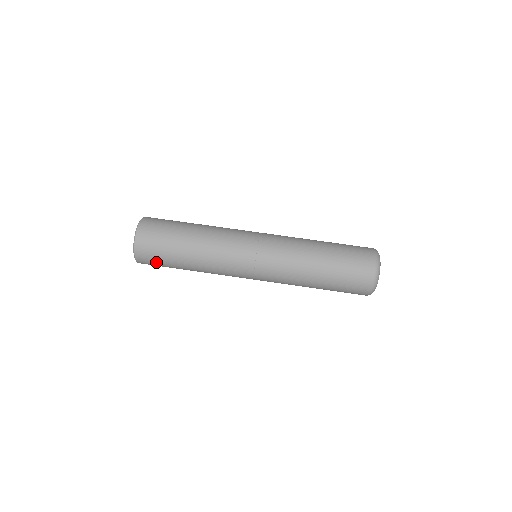
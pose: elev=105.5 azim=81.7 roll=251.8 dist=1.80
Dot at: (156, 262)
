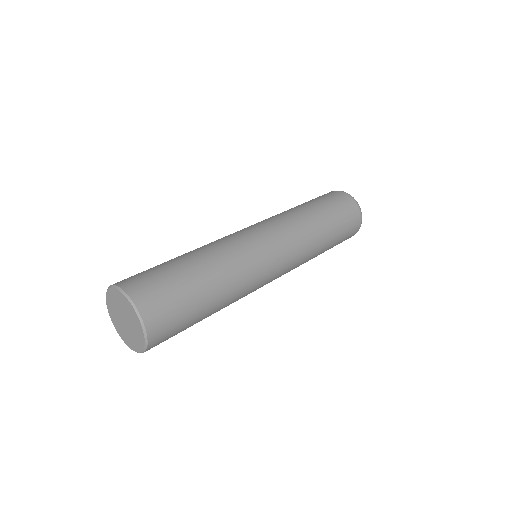
Dot at: (159, 286)
